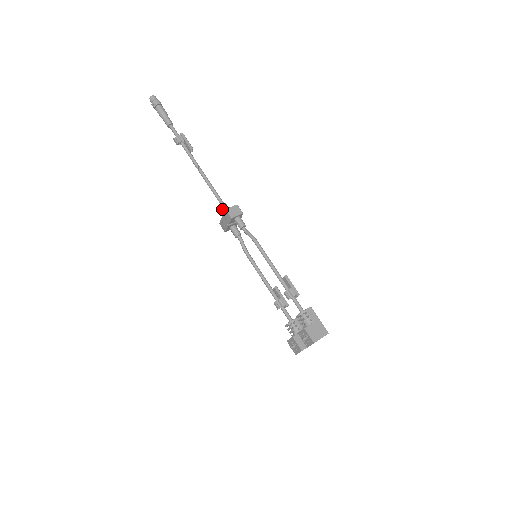
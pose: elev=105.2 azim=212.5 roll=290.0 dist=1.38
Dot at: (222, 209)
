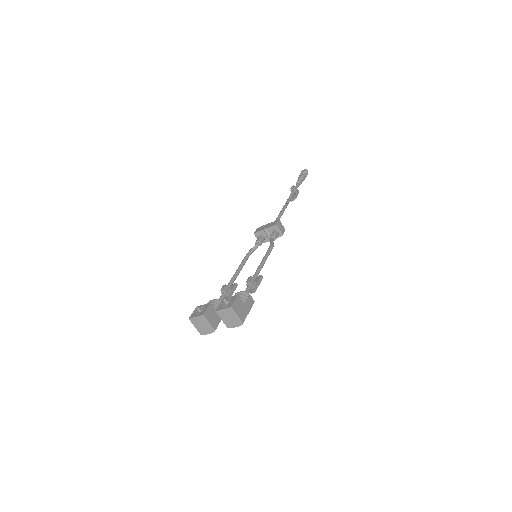
Dot at: occluded
